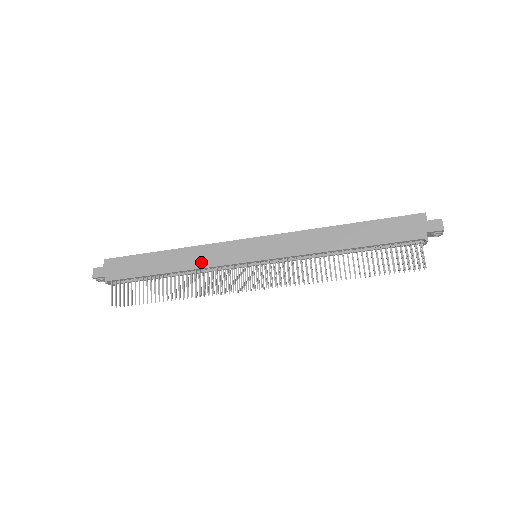
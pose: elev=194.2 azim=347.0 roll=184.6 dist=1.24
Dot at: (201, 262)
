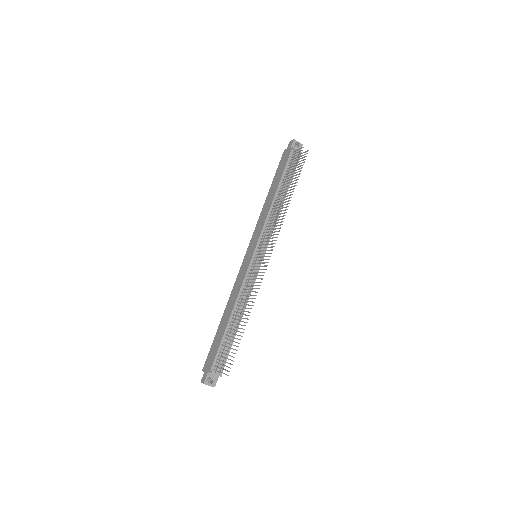
Dot at: (237, 292)
